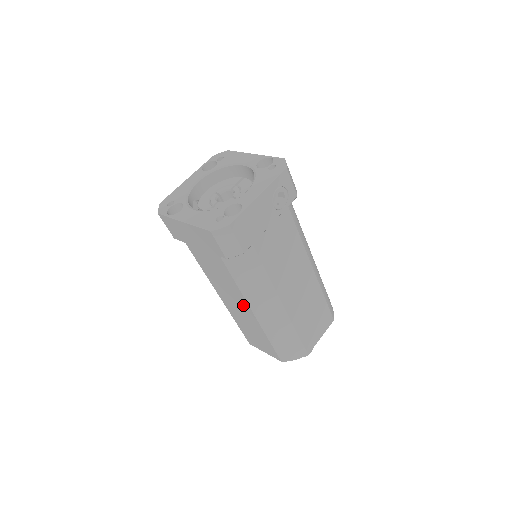
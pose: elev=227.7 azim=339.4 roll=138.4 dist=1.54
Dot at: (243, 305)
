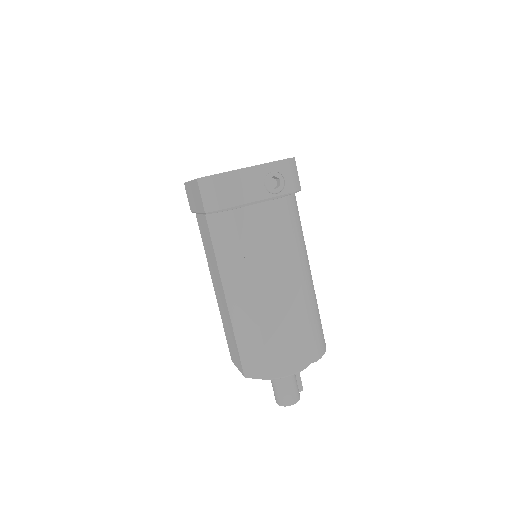
Dot at: (221, 287)
